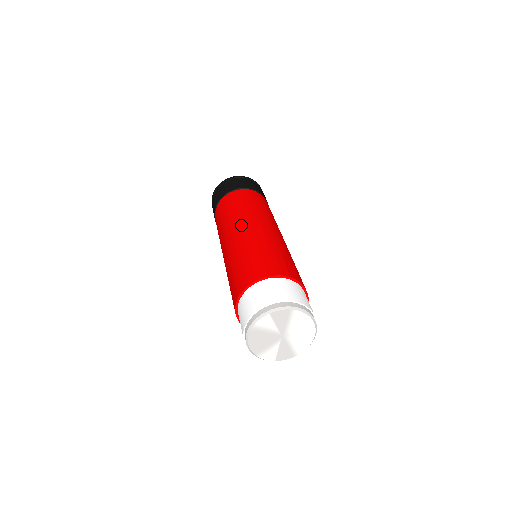
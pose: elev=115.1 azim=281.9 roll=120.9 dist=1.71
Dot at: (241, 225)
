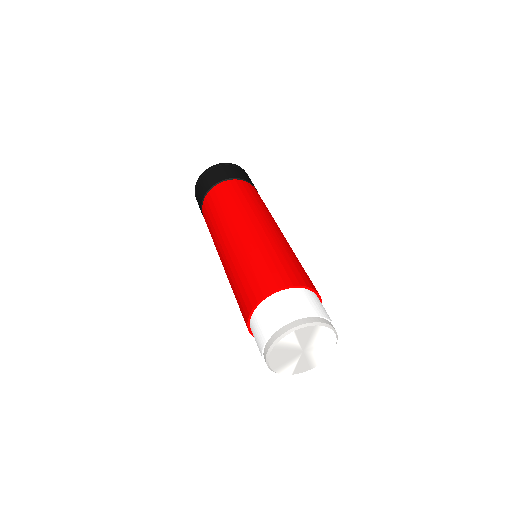
Dot at: (241, 224)
